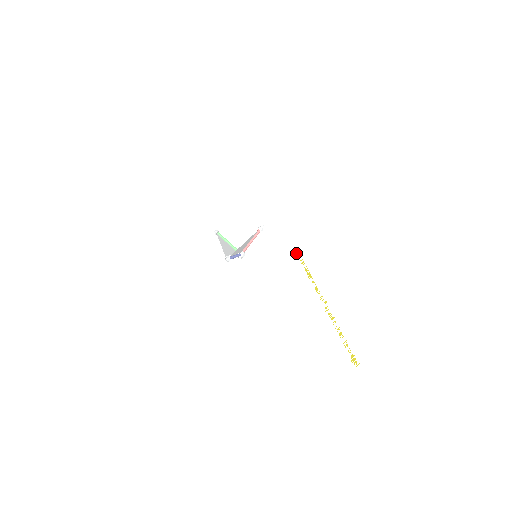
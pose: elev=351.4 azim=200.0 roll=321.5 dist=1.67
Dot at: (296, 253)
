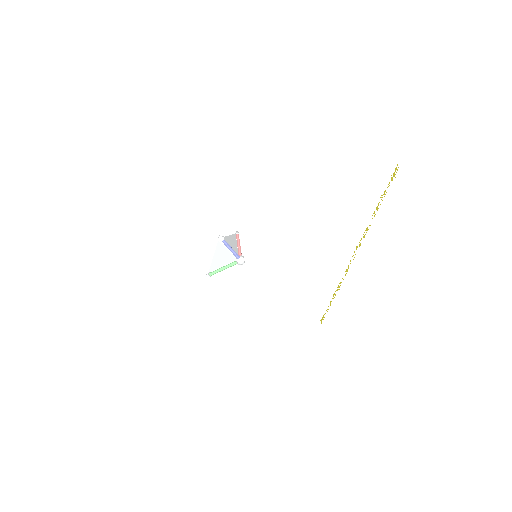
Dot at: (323, 319)
